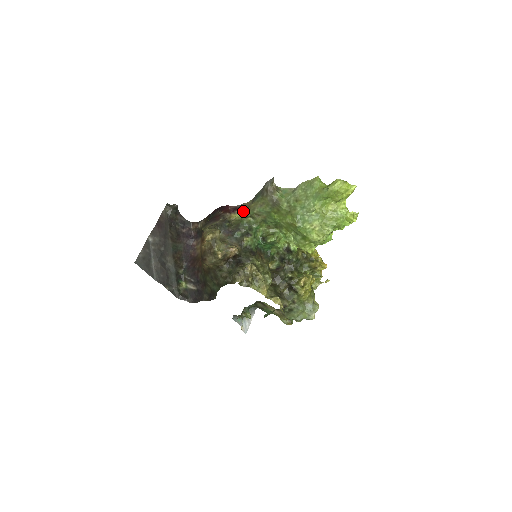
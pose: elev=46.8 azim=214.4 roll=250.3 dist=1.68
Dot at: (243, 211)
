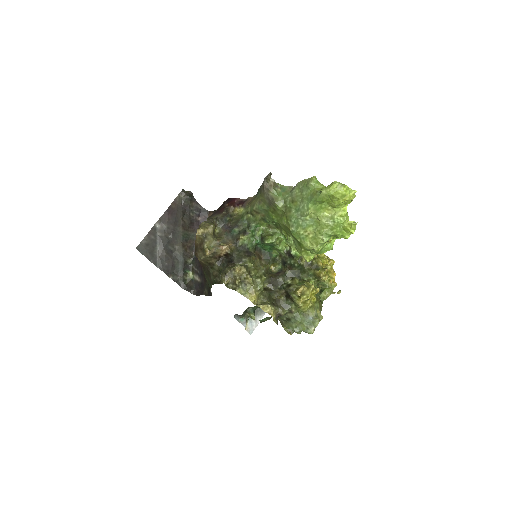
Dot at: (246, 206)
